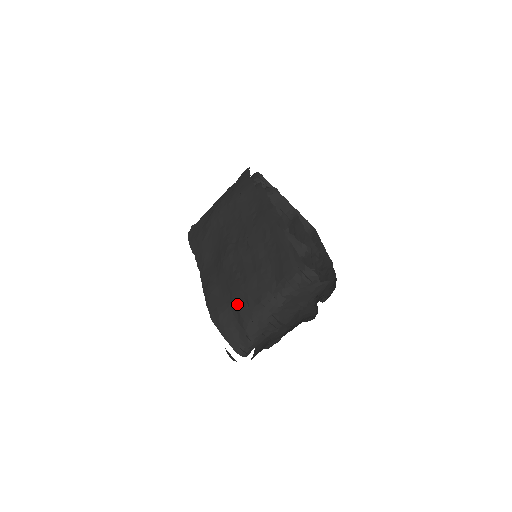
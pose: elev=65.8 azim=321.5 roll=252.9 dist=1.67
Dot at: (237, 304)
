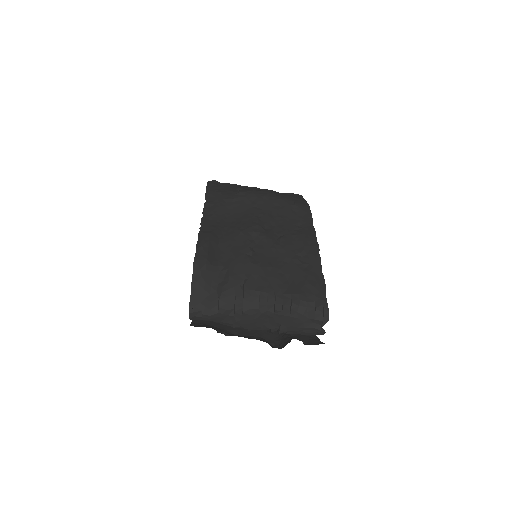
Dot at: (233, 272)
